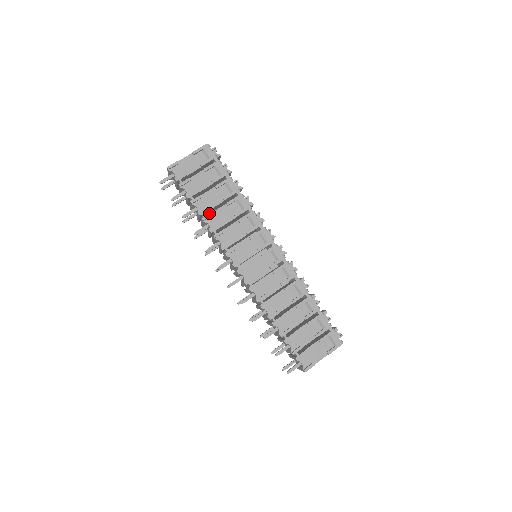
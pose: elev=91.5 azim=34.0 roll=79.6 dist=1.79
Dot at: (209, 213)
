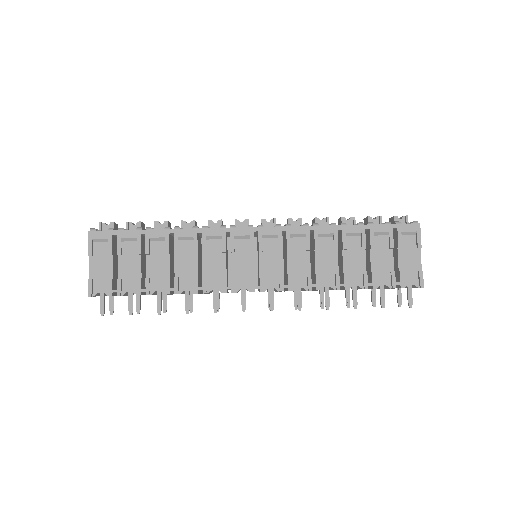
Dot at: (173, 278)
